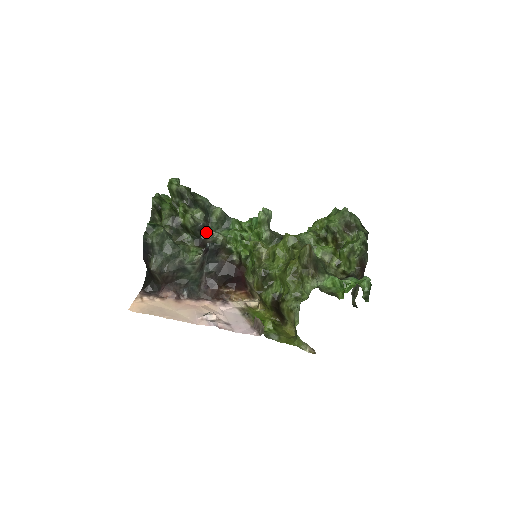
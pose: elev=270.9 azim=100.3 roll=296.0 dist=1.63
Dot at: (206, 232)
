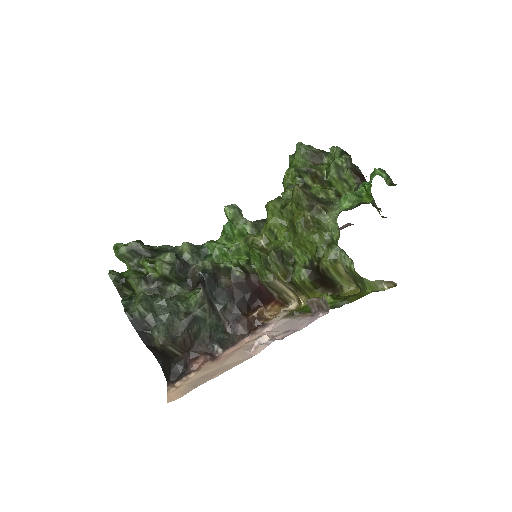
Dot at: (189, 270)
